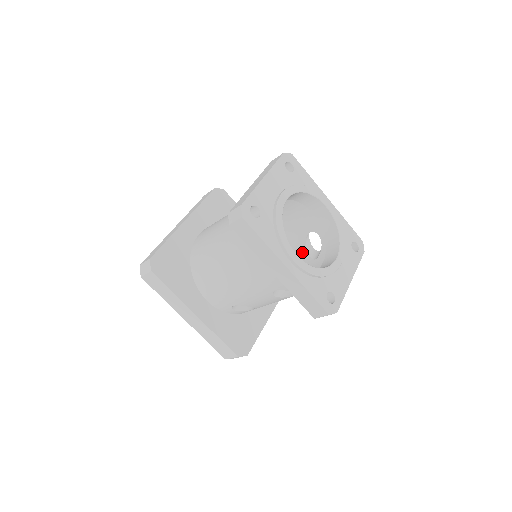
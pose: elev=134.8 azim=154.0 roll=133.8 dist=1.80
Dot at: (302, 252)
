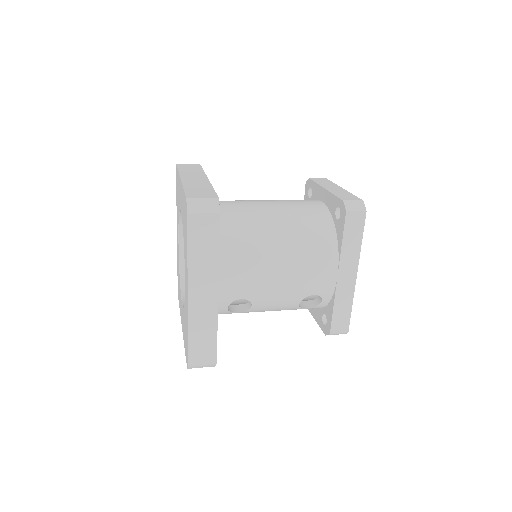
Dot at: occluded
